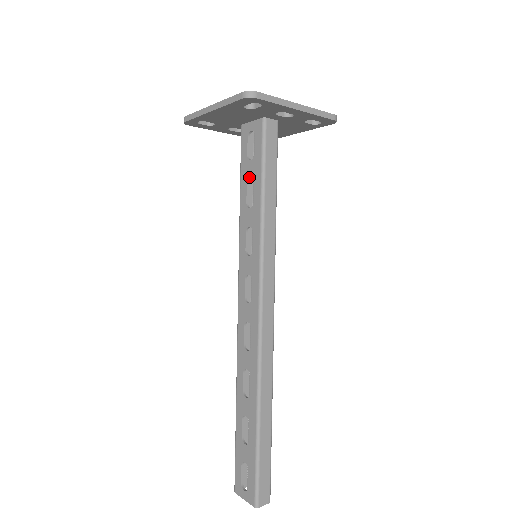
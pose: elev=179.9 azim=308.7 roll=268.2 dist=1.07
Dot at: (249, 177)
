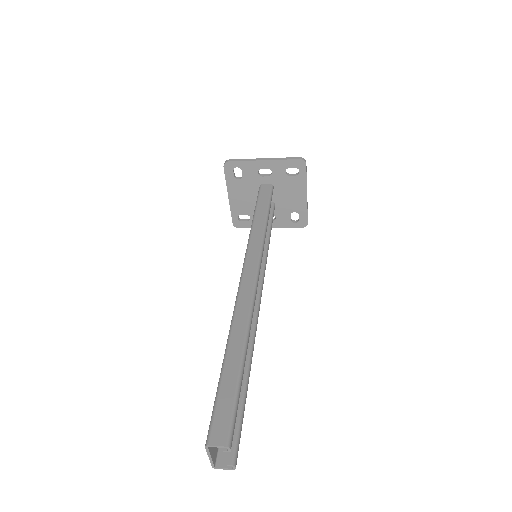
Dot at: occluded
